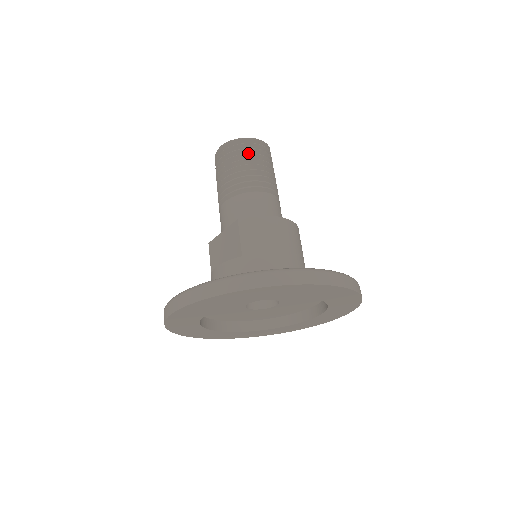
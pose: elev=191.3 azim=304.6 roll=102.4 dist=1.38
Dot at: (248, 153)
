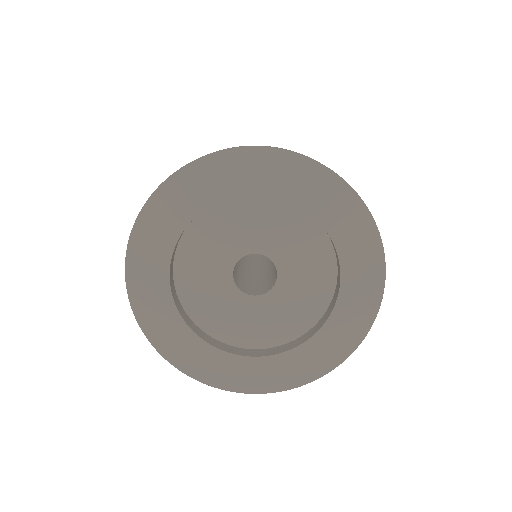
Dot at: occluded
